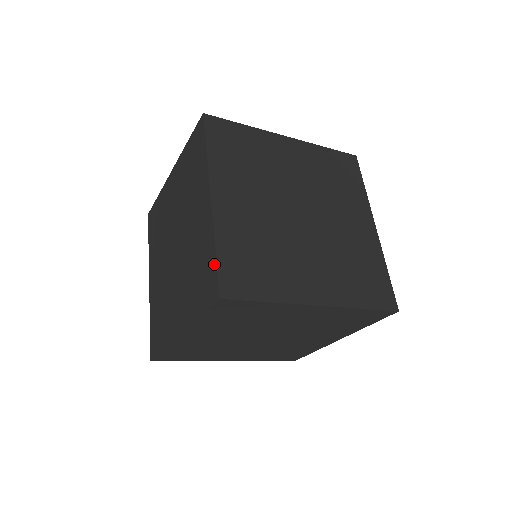
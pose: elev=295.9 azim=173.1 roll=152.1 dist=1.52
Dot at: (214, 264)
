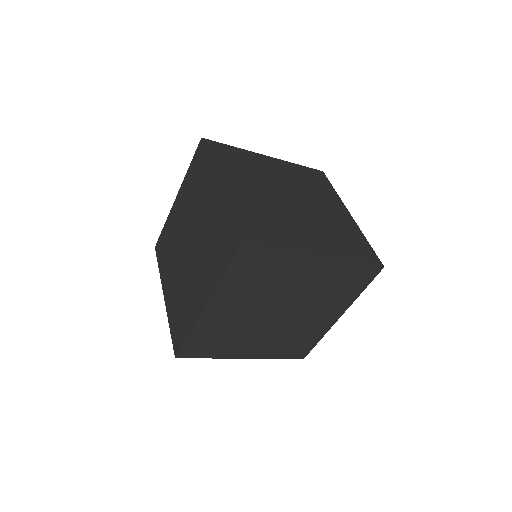
Dot at: (231, 226)
